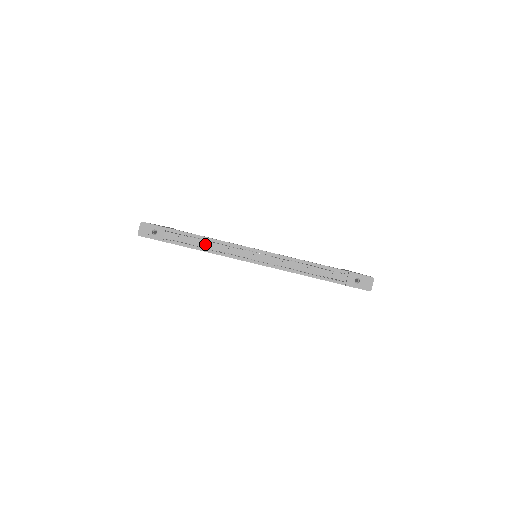
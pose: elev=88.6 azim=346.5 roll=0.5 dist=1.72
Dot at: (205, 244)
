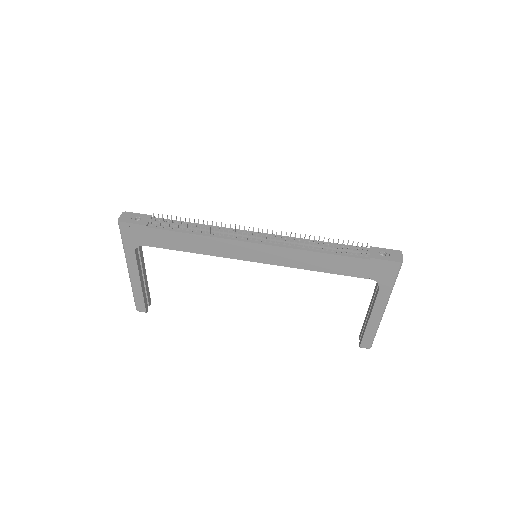
Dot at: (197, 227)
